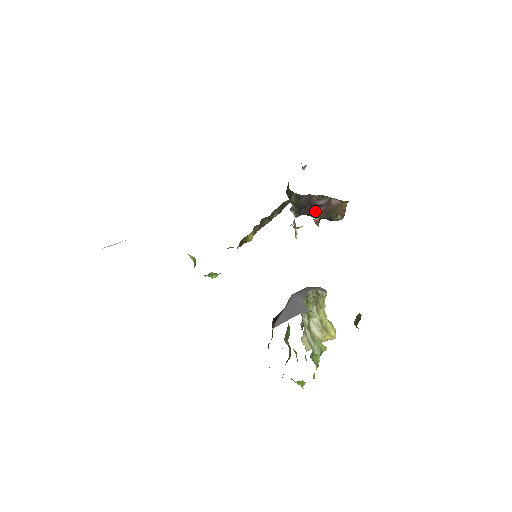
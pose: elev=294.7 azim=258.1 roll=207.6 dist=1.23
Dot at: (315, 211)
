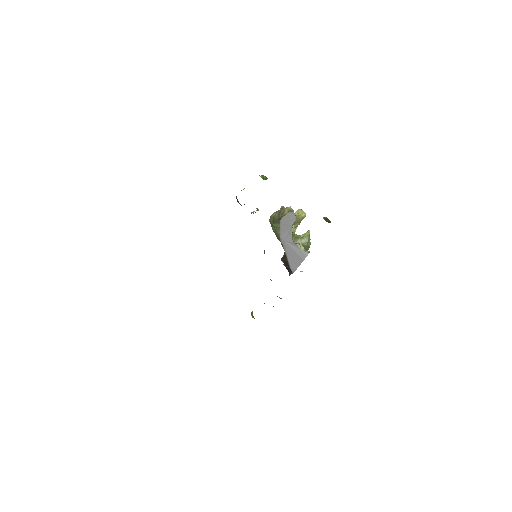
Dot at: occluded
